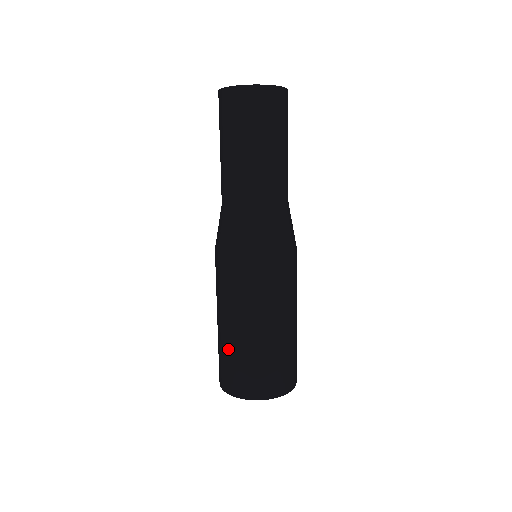
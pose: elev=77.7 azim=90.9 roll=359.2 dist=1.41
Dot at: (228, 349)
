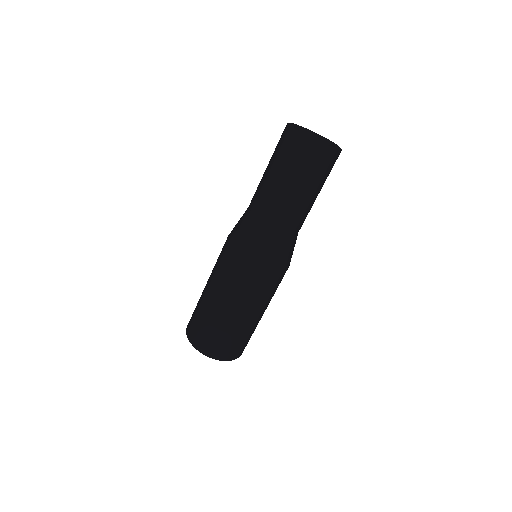
Dot at: (201, 309)
